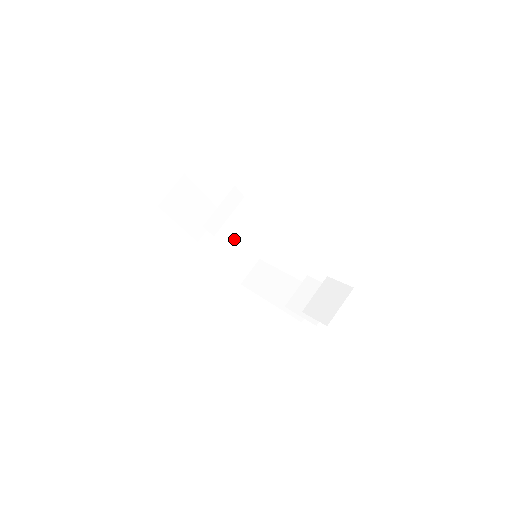
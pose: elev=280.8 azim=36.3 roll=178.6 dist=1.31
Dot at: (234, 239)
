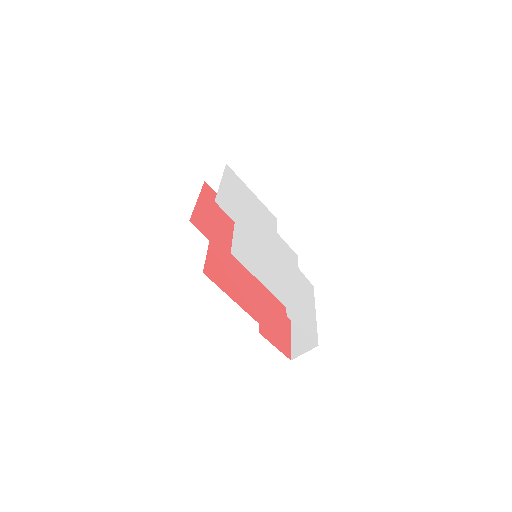
Dot at: occluded
